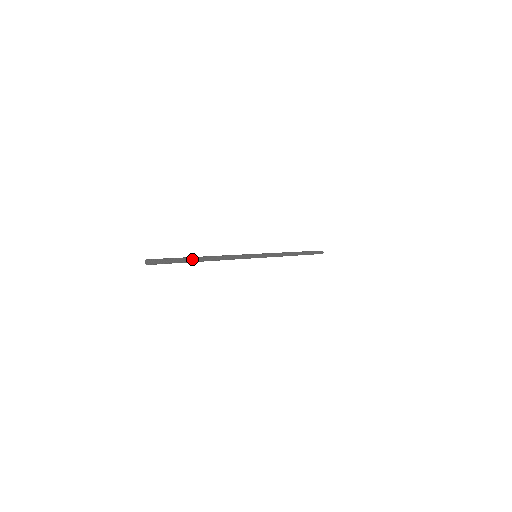
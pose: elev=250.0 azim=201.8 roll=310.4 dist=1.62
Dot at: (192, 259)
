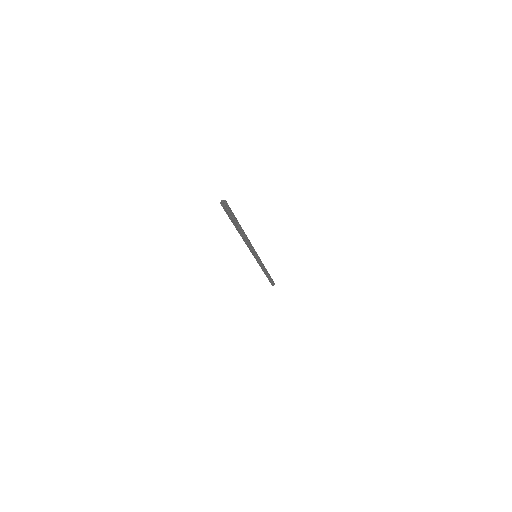
Dot at: (239, 224)
